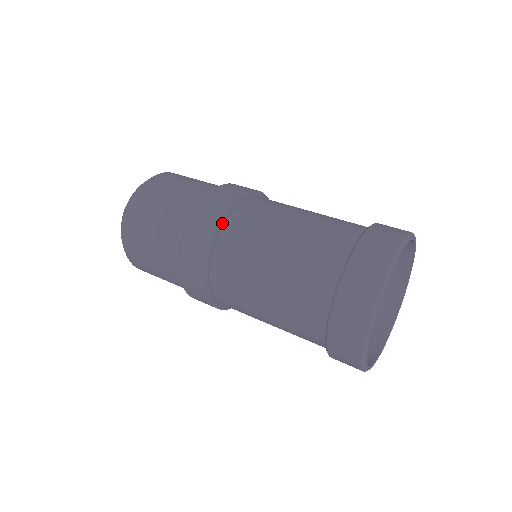
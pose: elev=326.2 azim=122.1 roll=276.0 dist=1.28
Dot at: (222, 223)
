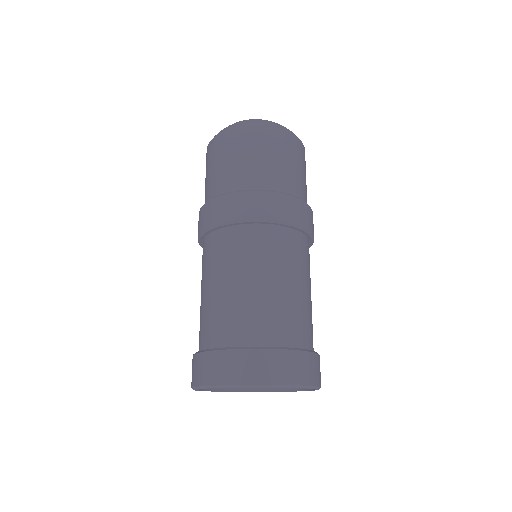
Dot at: (201, 245)
